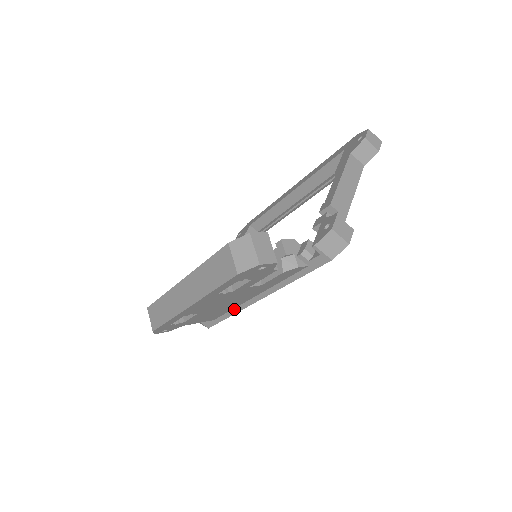
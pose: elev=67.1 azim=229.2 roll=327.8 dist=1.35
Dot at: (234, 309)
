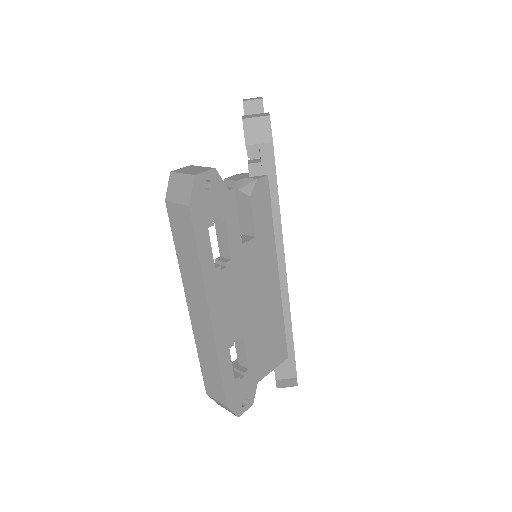
Dot at: (284, 317)
